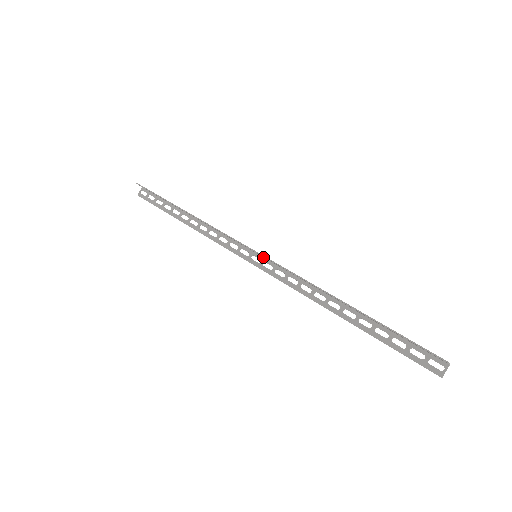
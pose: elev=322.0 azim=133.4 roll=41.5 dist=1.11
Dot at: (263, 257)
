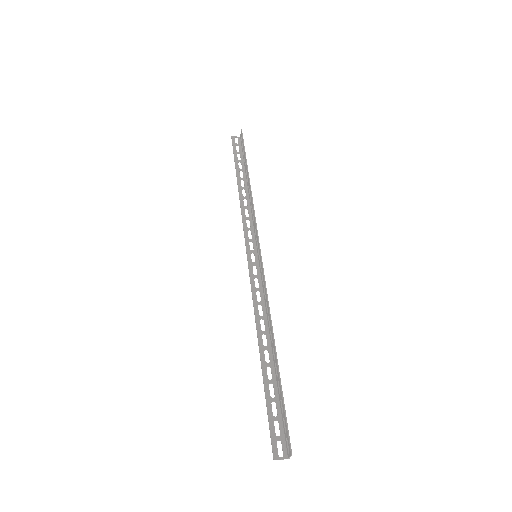
Dot at: (259, 262)
